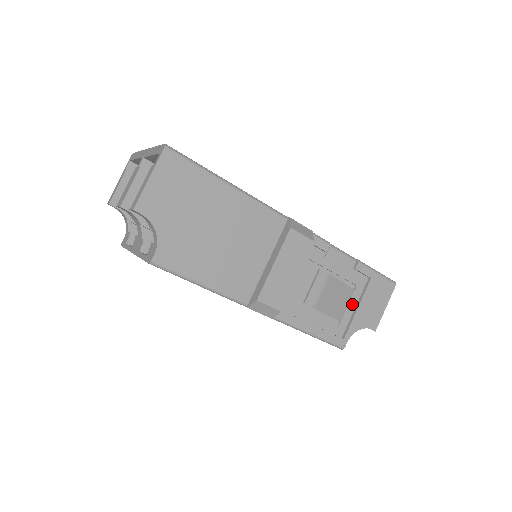
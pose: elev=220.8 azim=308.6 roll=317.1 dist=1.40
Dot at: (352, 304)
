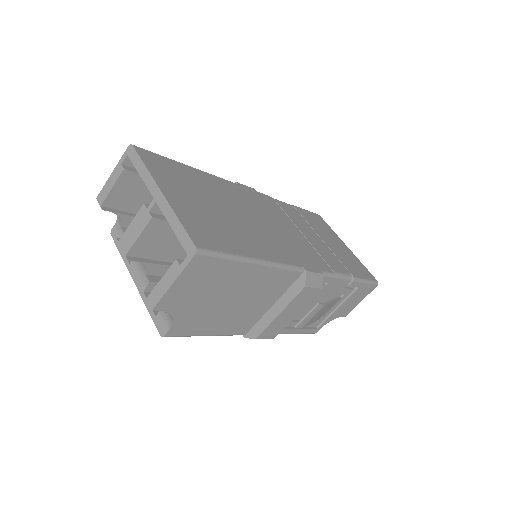
Dot at: (334, 306)
